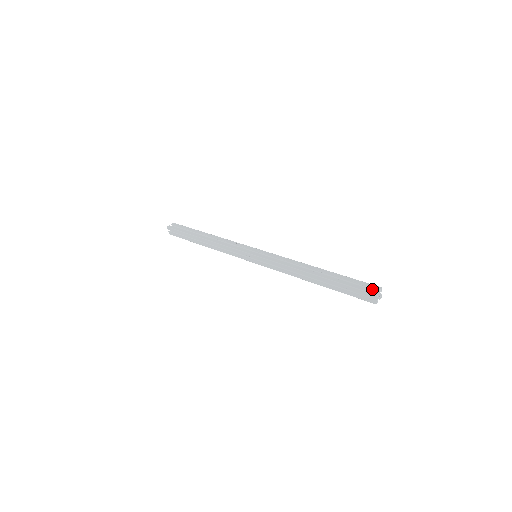
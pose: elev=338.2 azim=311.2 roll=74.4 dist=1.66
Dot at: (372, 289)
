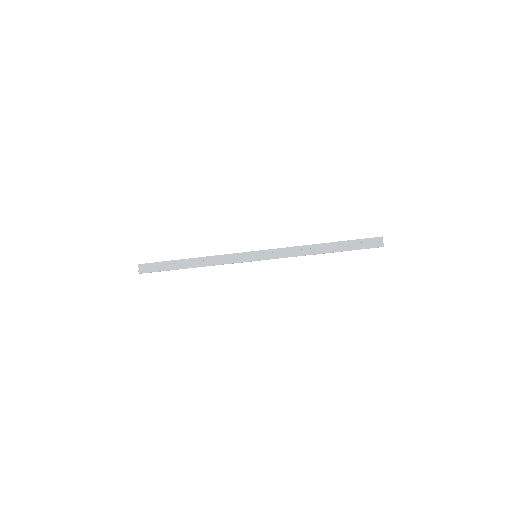
Dot at: occluded
